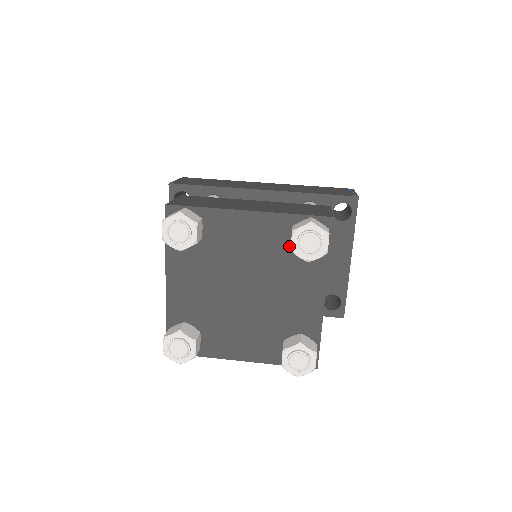
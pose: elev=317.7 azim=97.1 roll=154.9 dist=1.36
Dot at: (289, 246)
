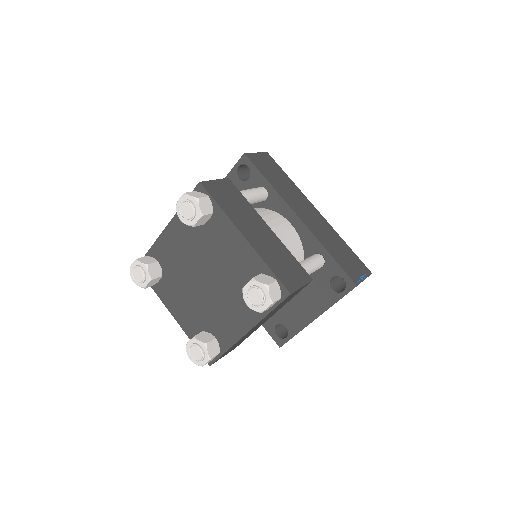
Dot at: occluded
